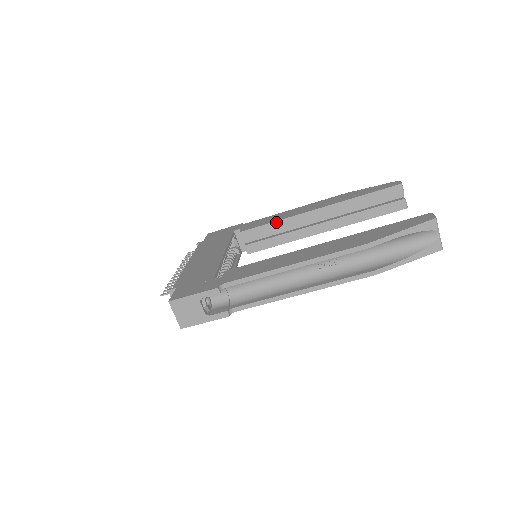
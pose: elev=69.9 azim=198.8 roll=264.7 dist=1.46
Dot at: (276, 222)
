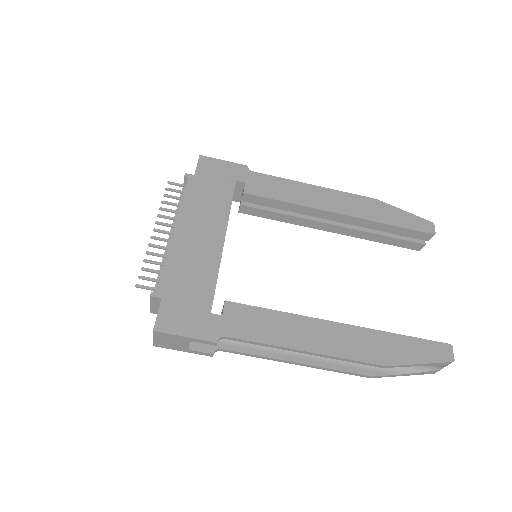
Dot at: (290, 204)
